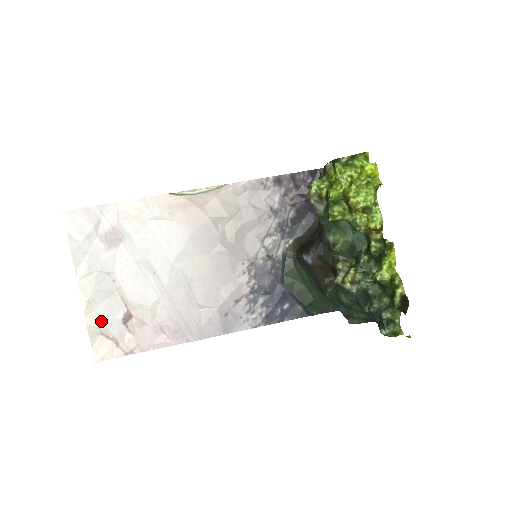
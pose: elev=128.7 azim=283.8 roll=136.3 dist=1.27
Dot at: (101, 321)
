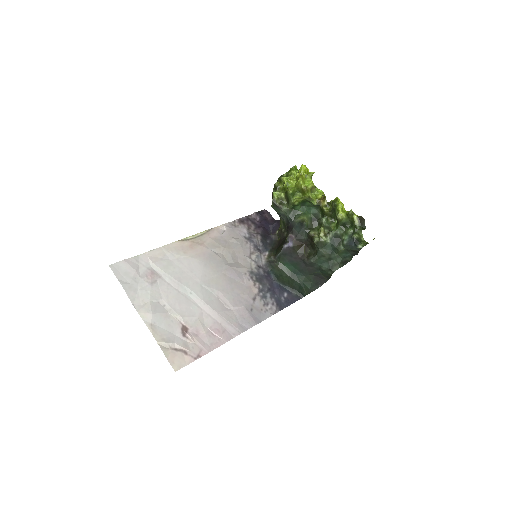
Dot at: (166, 338)
